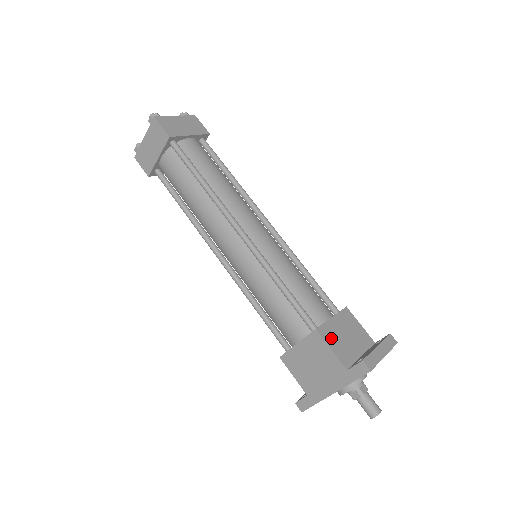
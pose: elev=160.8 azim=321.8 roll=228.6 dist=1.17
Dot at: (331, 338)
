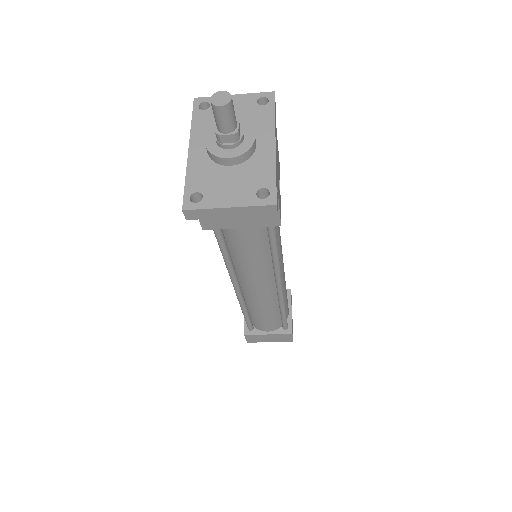
Dot at: occluded
